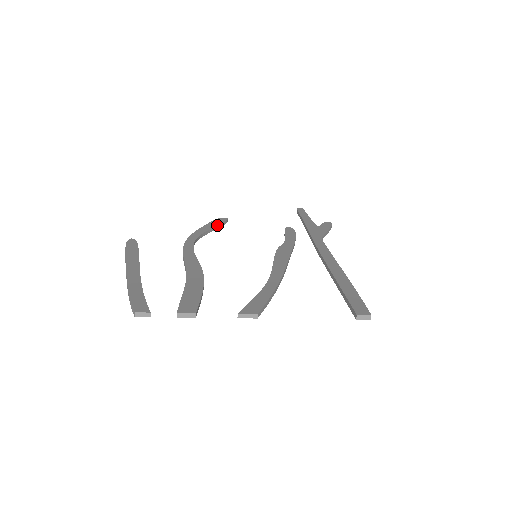
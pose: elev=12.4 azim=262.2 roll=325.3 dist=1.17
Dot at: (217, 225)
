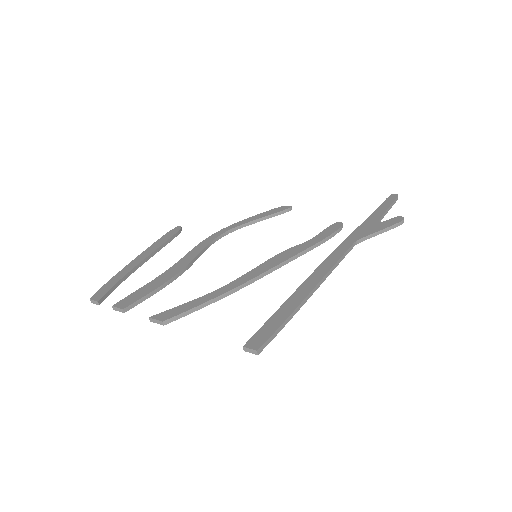
Dot at: (269, 215)
